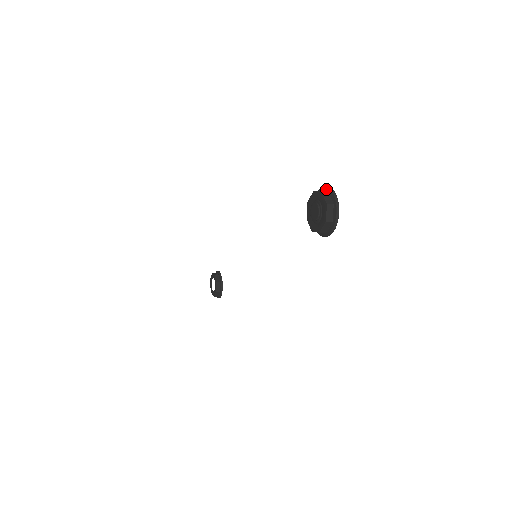
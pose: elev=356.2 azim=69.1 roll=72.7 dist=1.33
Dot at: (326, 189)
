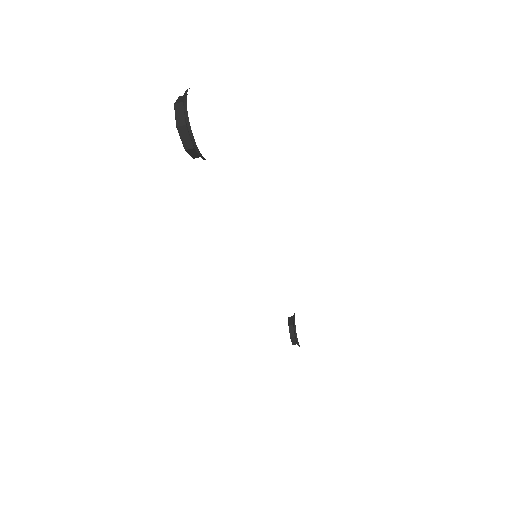
Dot at: occluded
